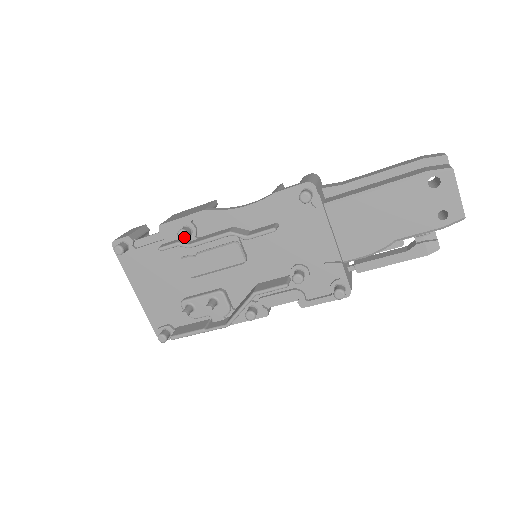
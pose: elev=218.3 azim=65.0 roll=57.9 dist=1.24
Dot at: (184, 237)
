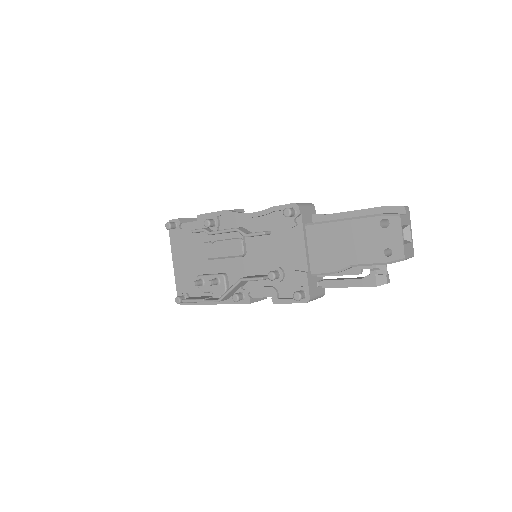
Dot at: (207, 225)
